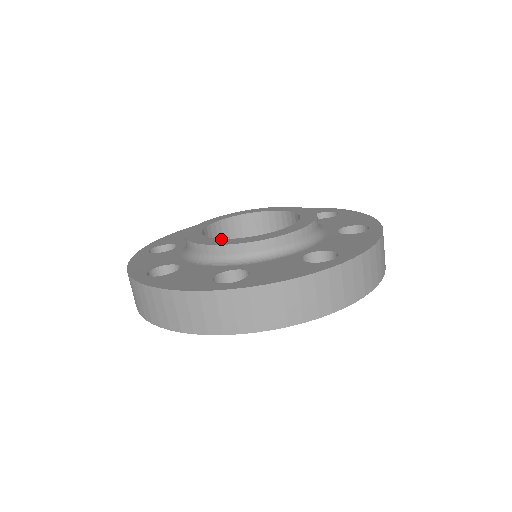
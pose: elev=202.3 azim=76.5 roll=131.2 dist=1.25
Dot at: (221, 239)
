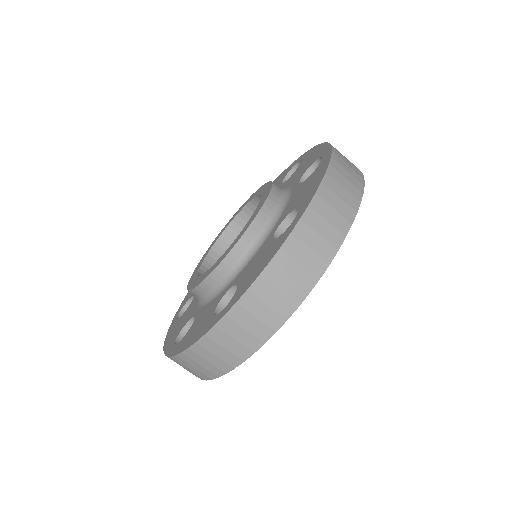
Dot at: (207, 270)
